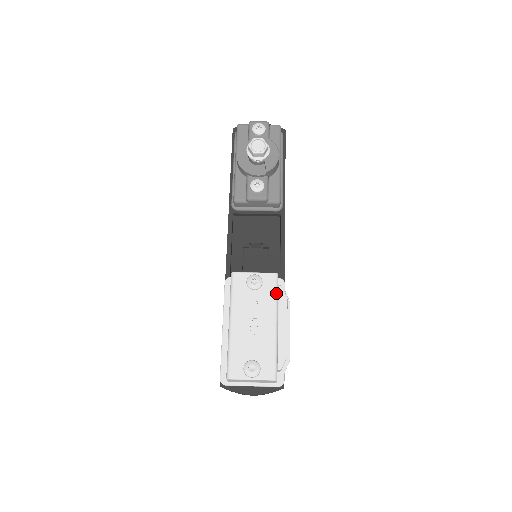
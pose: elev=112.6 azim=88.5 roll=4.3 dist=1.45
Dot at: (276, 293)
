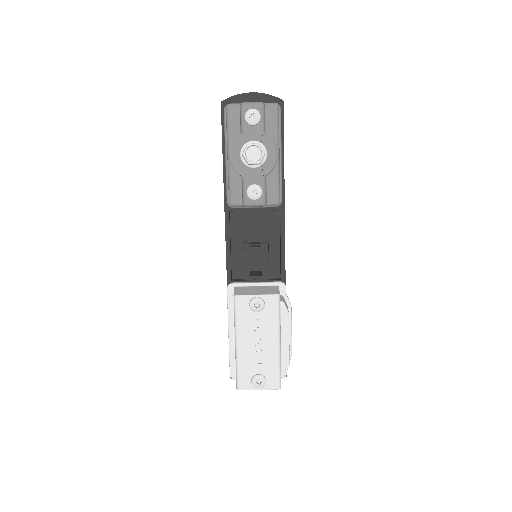
Dot at: (278, 314)
